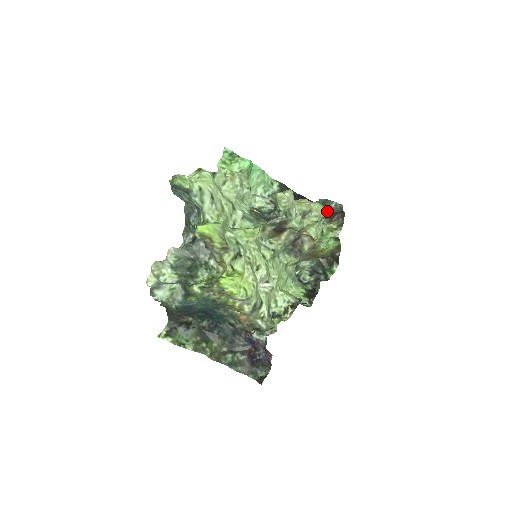
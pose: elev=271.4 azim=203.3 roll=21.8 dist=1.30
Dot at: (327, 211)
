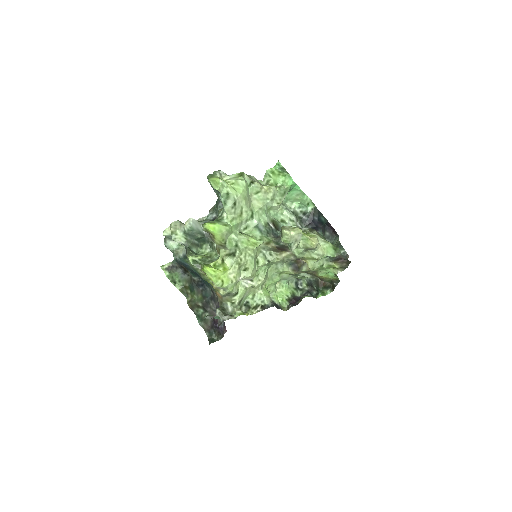
Dot at: (334, 254)
